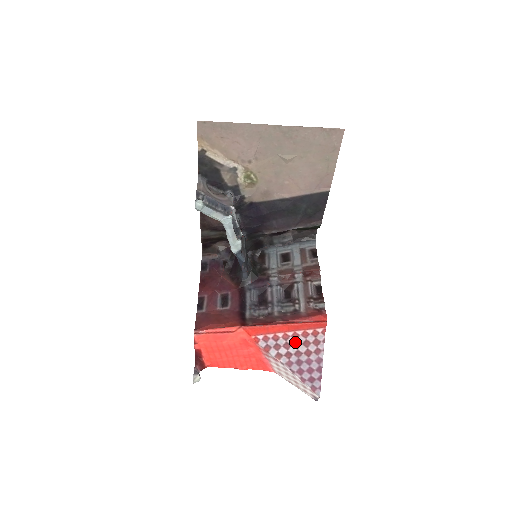
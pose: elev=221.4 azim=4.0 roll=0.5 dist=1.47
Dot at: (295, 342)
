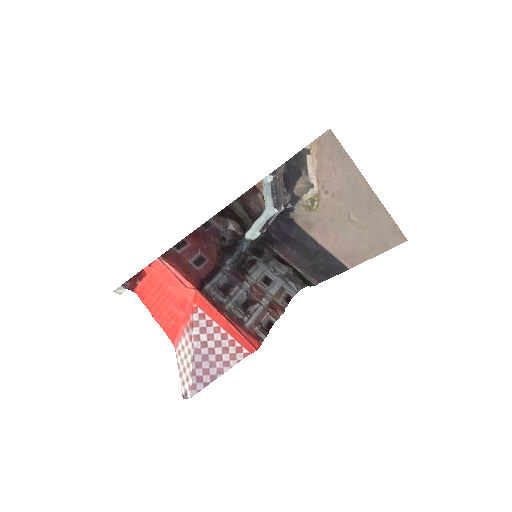
Dot at: (219, 340)
